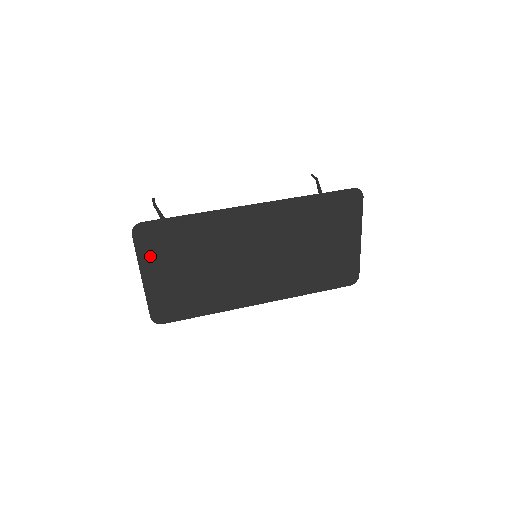
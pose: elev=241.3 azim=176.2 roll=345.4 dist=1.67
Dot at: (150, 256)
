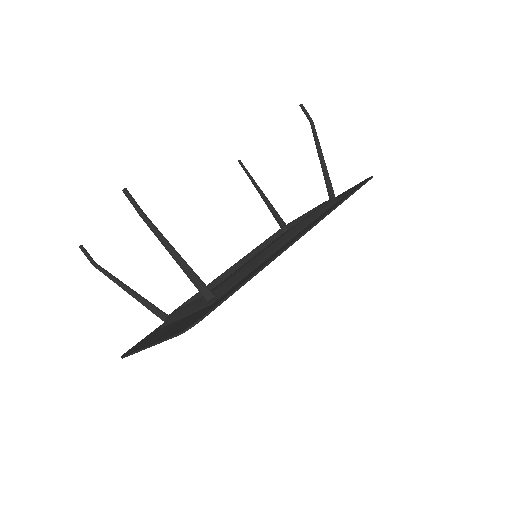
Dot at: occluded
